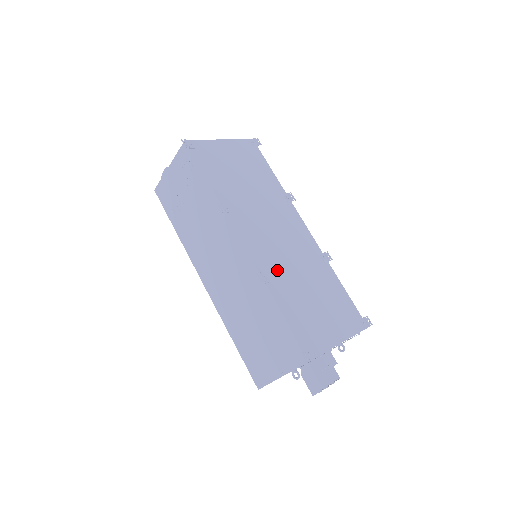
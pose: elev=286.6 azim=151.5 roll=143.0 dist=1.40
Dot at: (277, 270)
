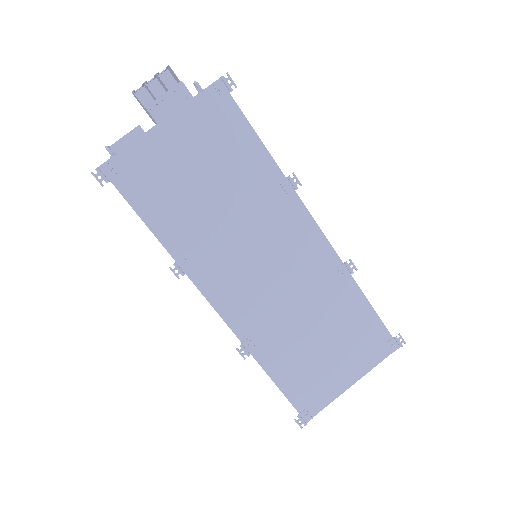
Dot at: (267, 327)
